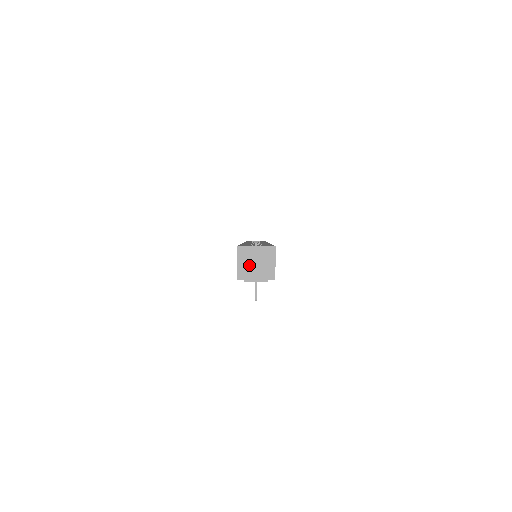
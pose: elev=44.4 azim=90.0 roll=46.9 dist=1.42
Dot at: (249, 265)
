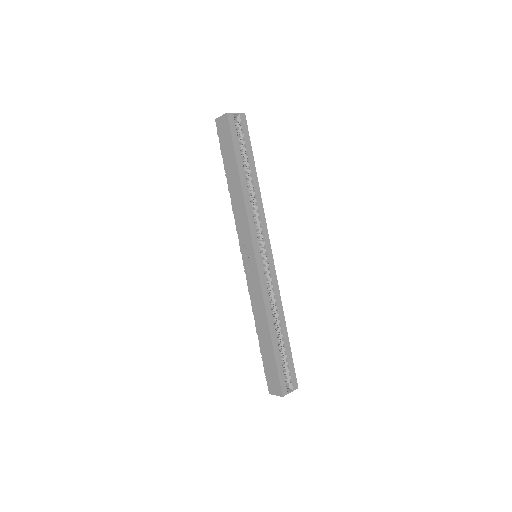
Dot at: occluded
